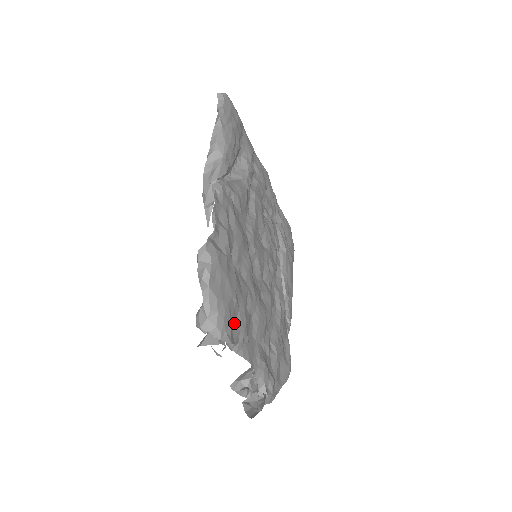
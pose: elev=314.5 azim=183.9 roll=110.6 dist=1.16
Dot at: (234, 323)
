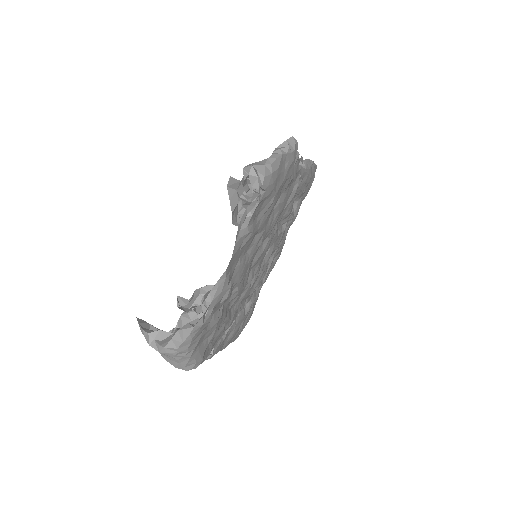
Dot at: (258, 211)
